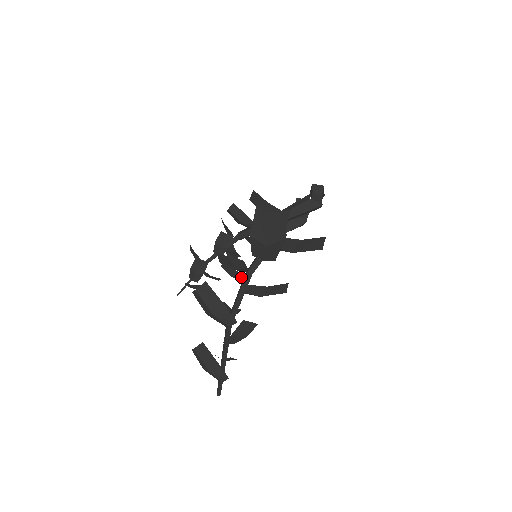
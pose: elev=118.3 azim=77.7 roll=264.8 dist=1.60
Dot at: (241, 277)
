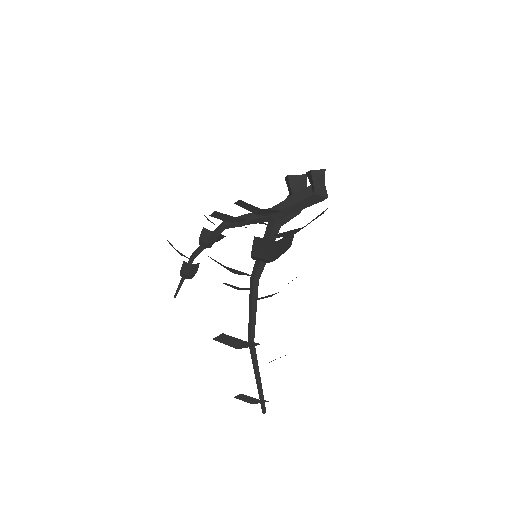
Dot at: (248, 289)
